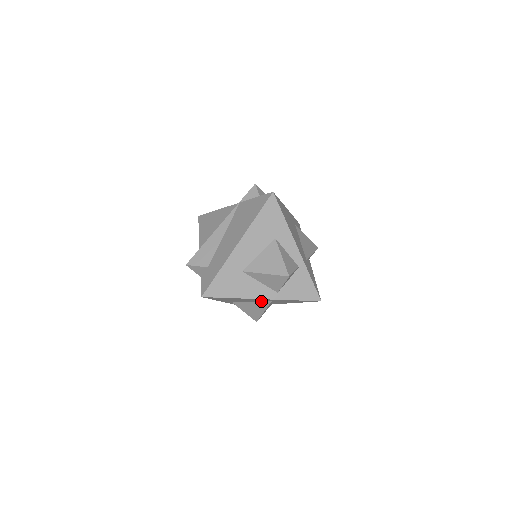
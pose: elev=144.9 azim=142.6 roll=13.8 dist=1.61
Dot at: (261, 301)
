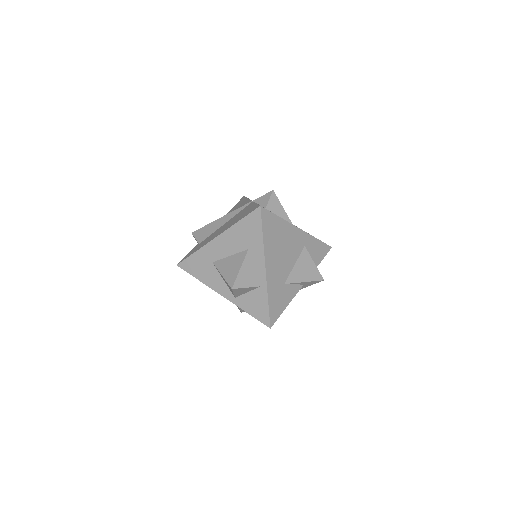
Dot at: occluded
